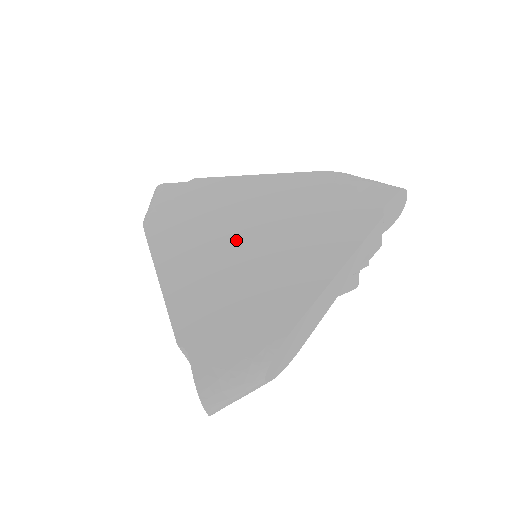
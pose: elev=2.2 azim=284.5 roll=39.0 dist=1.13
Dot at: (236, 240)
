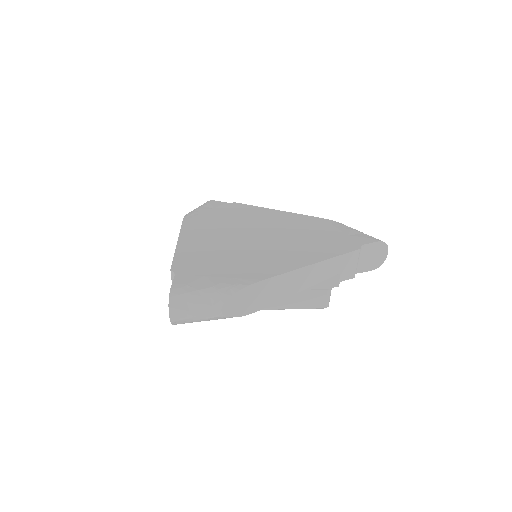
Dot at: (245, 235)
